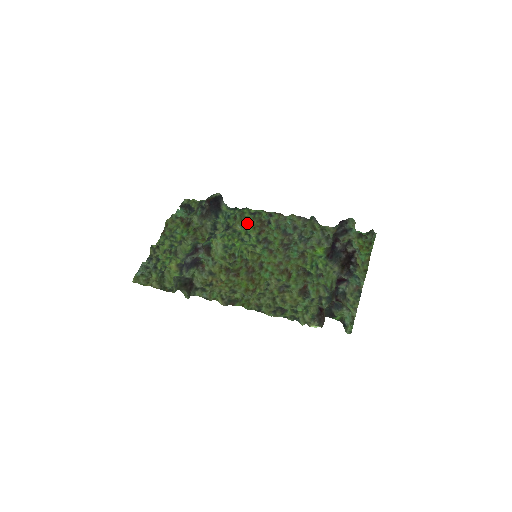
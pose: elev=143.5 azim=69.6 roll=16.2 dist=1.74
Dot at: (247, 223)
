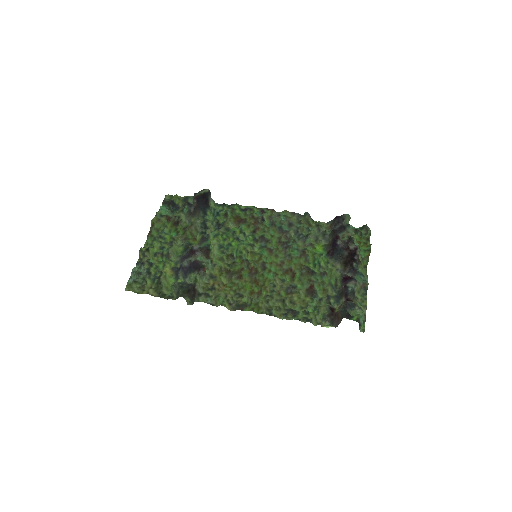
Dot at: (239, 220)
